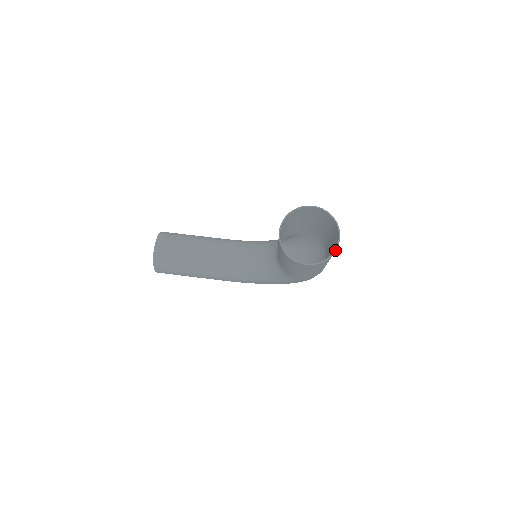
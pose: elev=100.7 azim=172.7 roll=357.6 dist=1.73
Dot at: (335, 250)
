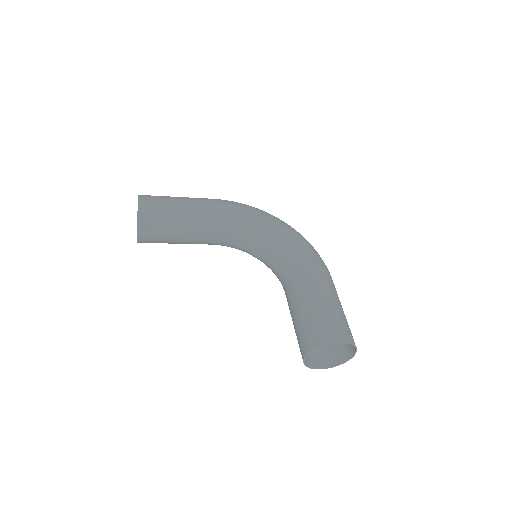
Dot at: occluded
